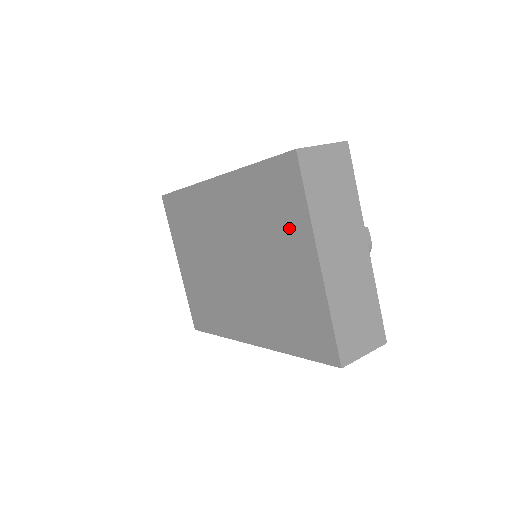
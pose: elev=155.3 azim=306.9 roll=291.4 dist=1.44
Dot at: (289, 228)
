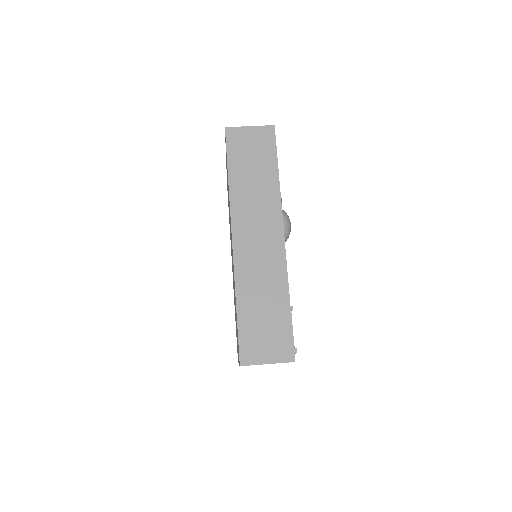
Dot at: occluded
